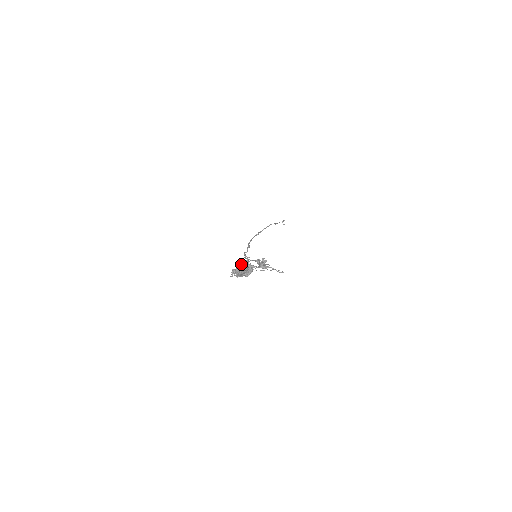
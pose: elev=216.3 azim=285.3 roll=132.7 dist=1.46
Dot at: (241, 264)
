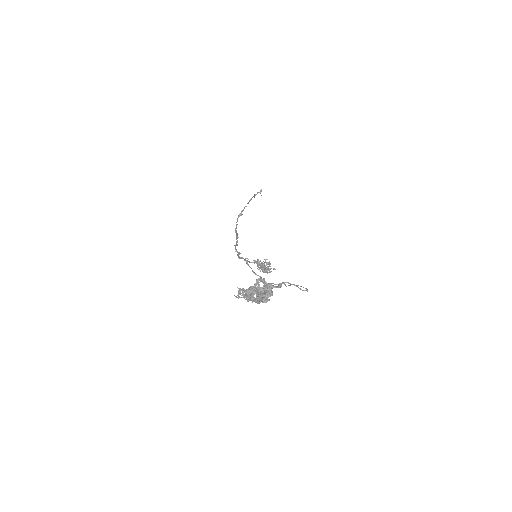
Dot at: (255, 283)
